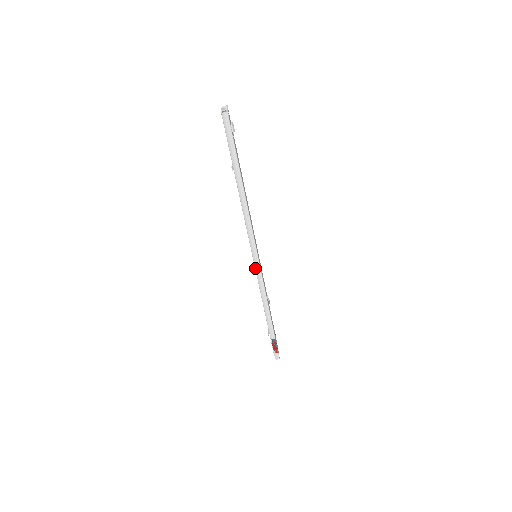
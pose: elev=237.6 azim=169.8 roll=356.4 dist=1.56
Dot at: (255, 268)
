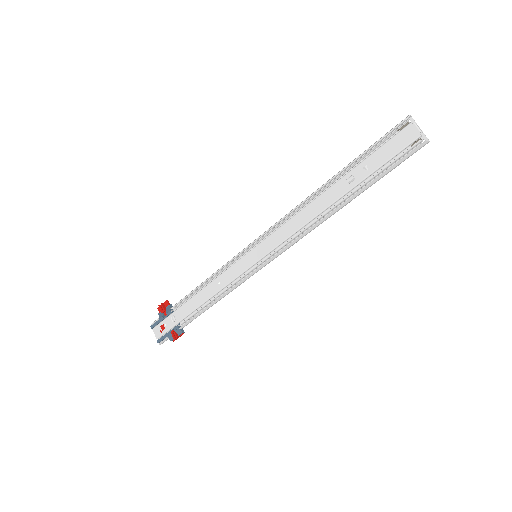
Dot at: (250, 271)
